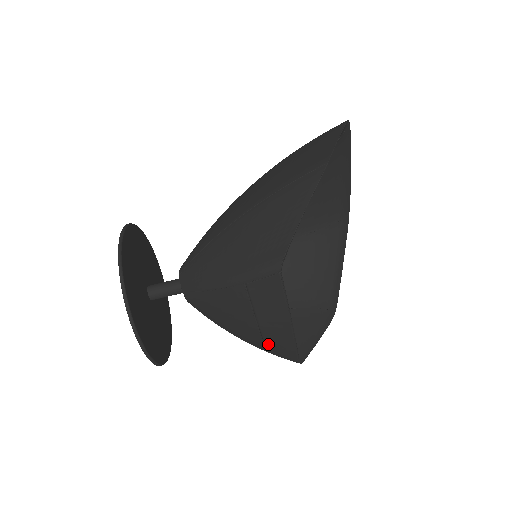
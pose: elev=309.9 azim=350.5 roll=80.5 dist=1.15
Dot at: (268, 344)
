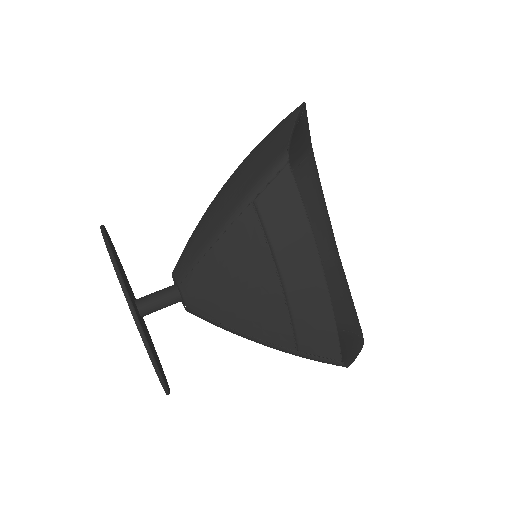
Dot at: (296, 316)
